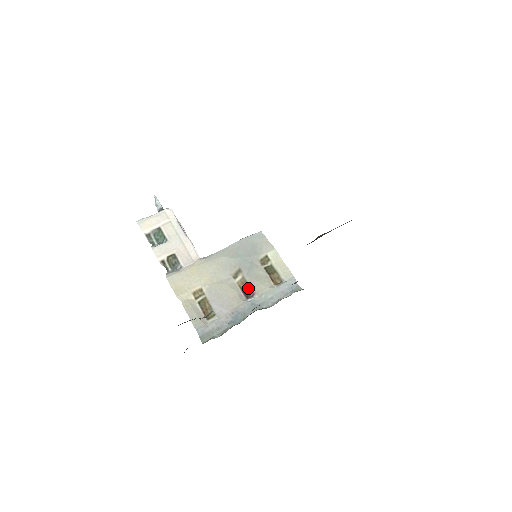
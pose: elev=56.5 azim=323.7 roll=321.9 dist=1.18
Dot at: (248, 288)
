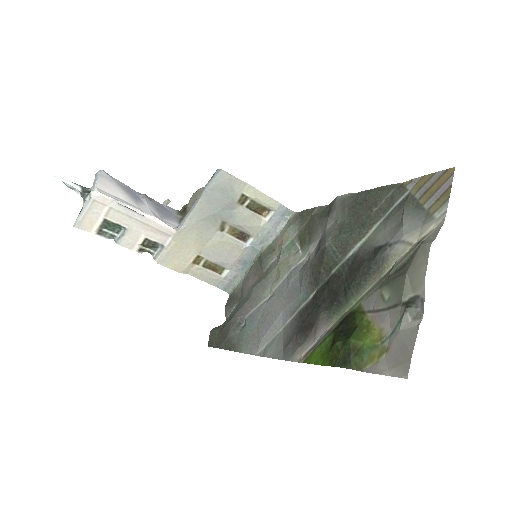
Dot at: (240, 233)
